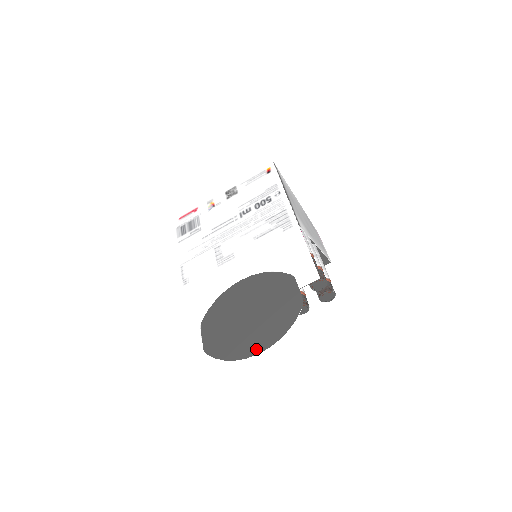
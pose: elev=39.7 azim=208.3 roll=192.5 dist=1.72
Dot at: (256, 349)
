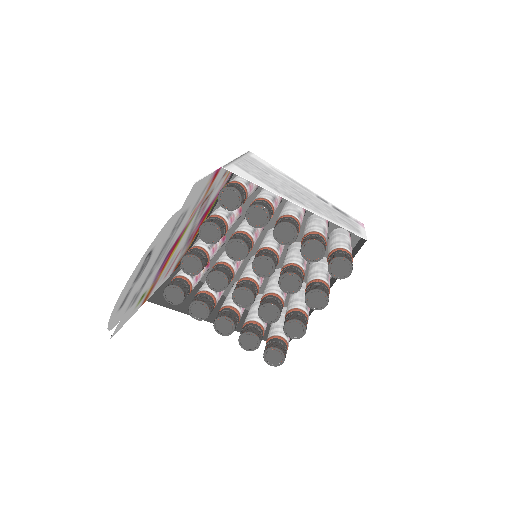
Dot at: (123, 290)
